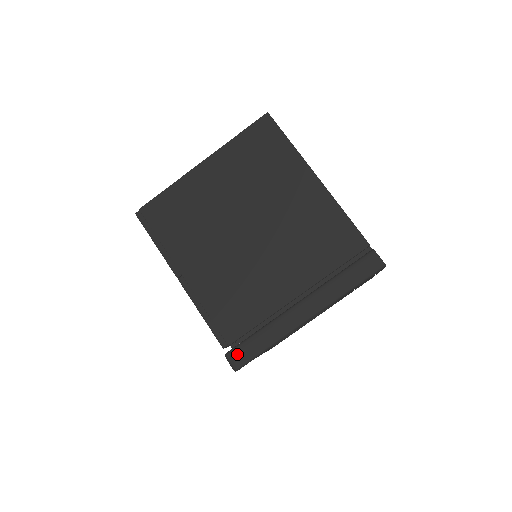
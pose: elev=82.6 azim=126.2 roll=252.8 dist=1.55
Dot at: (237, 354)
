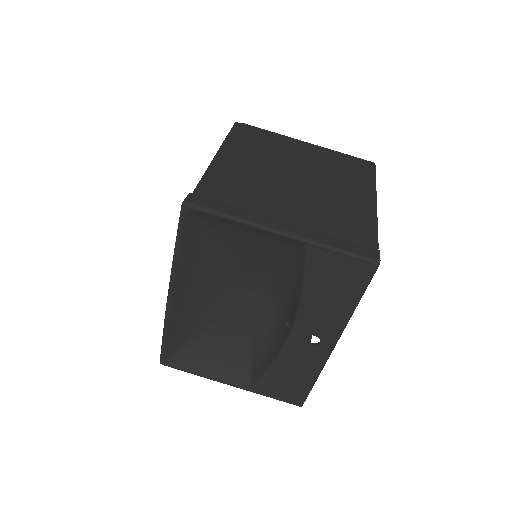
Dot at: (200, 198)
